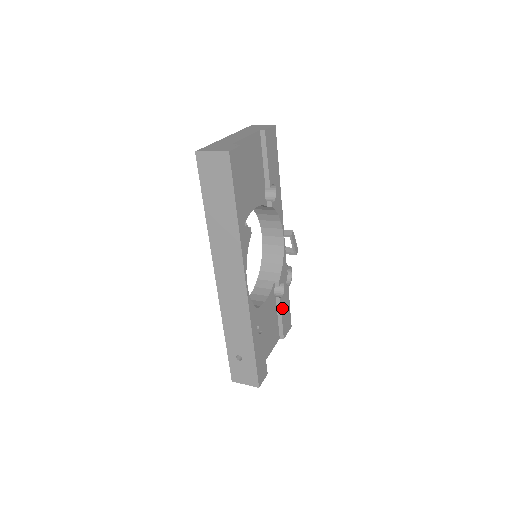
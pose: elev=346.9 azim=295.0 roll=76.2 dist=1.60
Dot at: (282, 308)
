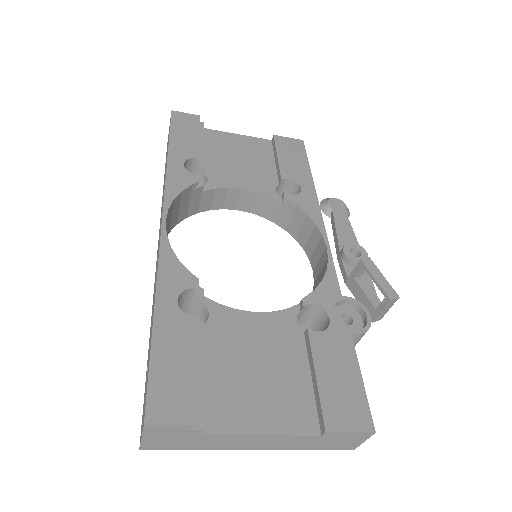
Dot at: (318, 354)
